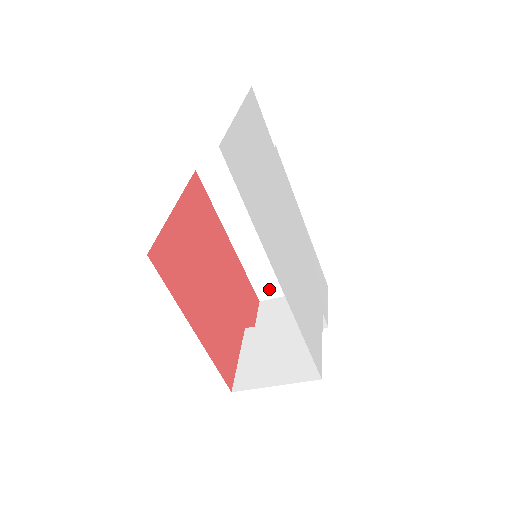
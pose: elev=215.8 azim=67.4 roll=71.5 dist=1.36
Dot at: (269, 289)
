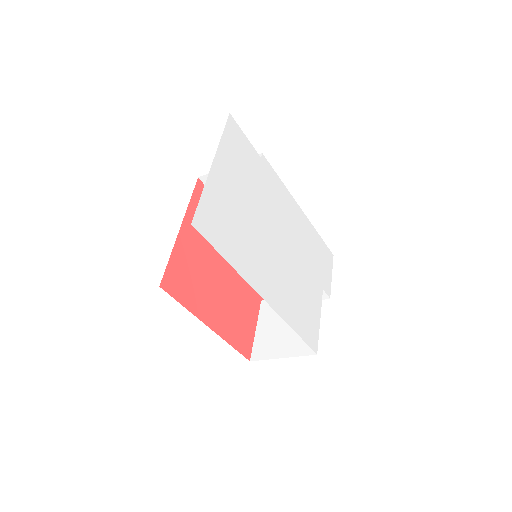
Dot at: occluded
